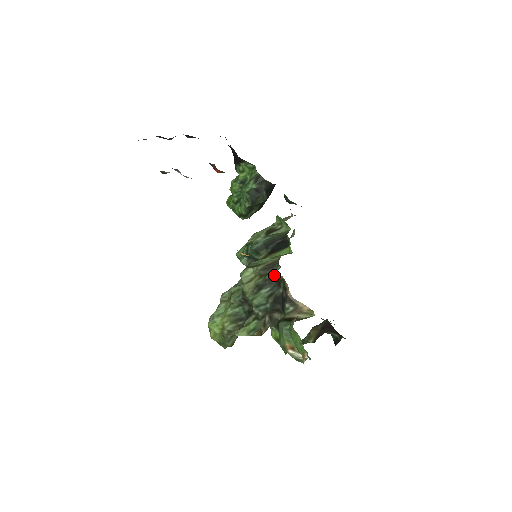
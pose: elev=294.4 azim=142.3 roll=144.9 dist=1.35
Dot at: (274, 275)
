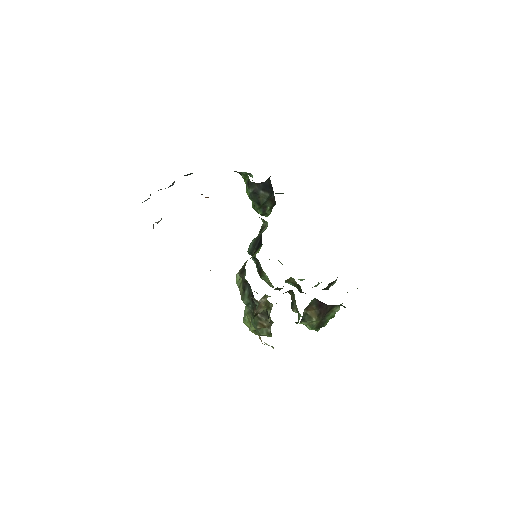
Dot at: (239, 279)
